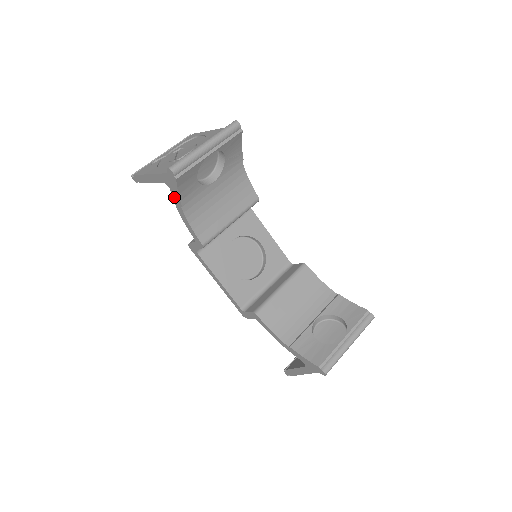
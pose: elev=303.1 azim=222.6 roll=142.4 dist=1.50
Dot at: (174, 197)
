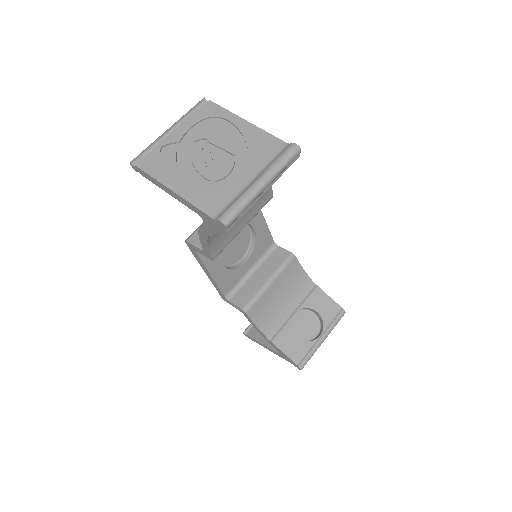
Dot at: (204, 227)
